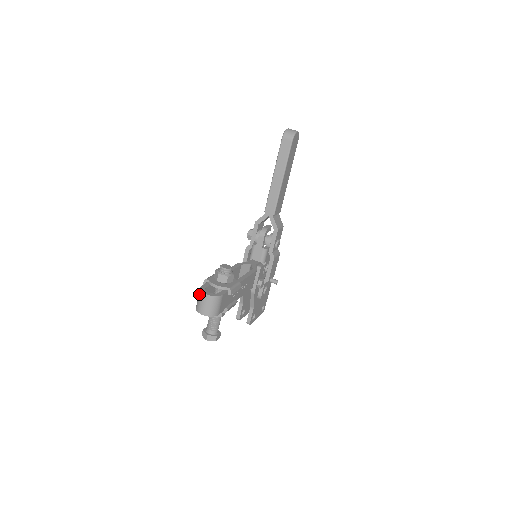
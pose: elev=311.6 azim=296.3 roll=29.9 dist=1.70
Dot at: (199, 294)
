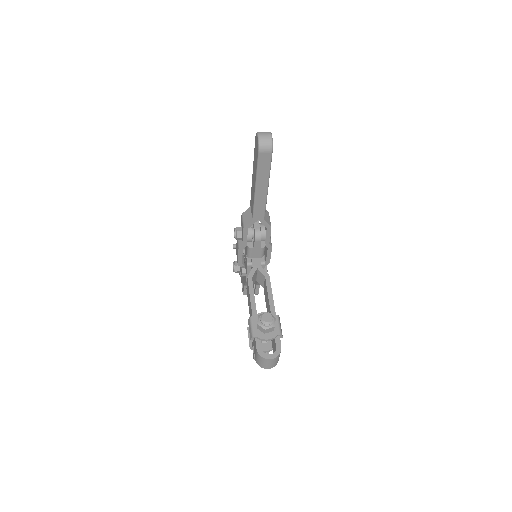
Dot at: (260, 359)
